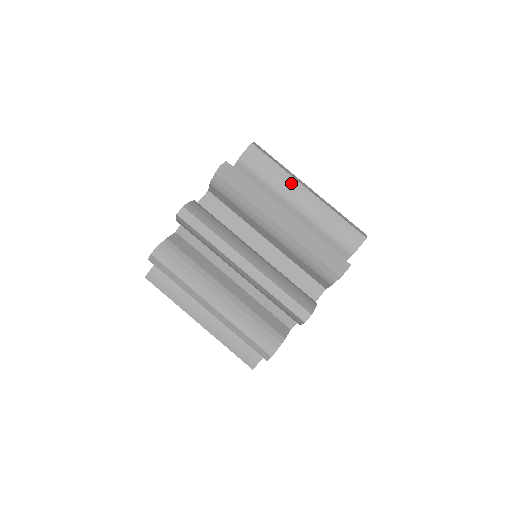
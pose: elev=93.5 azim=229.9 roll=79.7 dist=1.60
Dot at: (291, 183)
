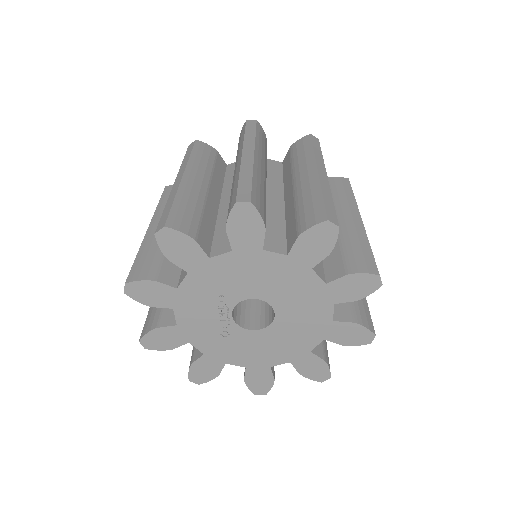
Dot at: (351, 206)
